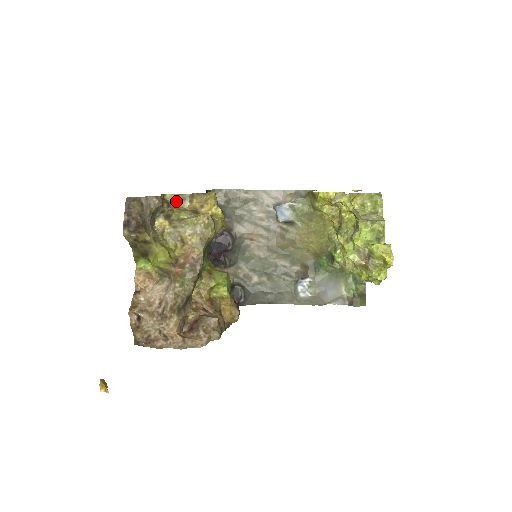
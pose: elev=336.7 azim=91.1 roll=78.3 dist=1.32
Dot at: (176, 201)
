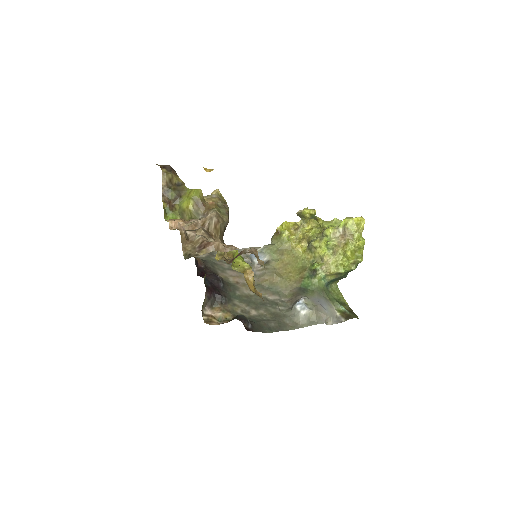
Dot at: occluded
